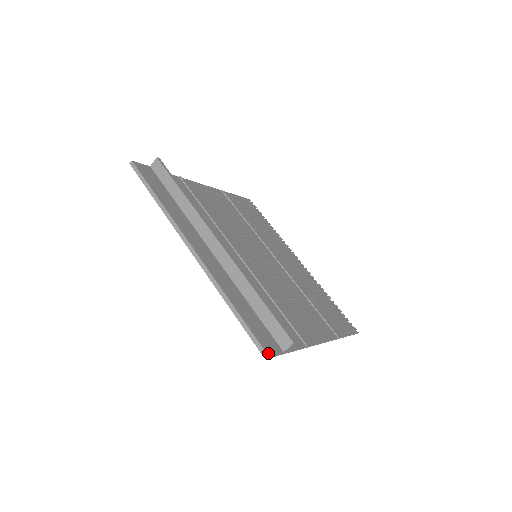
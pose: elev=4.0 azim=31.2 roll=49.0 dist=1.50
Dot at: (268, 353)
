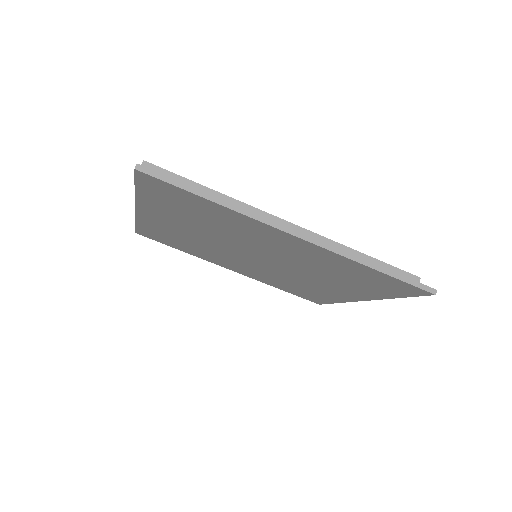
Dot at: (433, 289)
